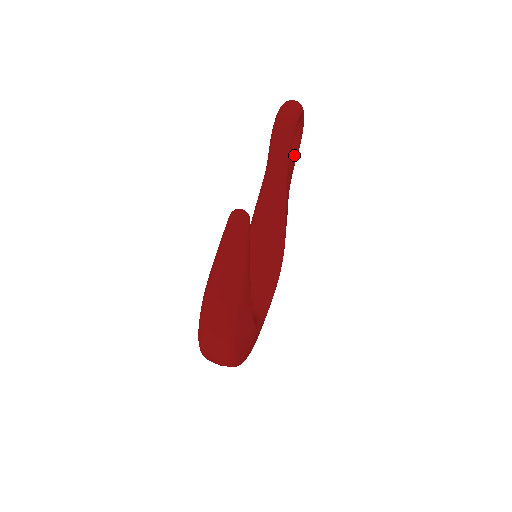
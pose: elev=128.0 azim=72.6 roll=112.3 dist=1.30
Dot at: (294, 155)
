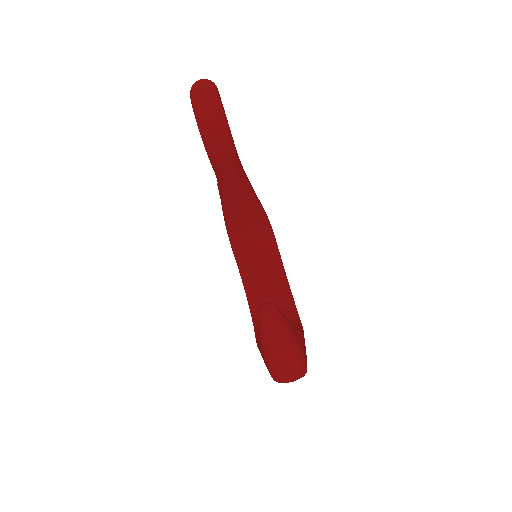
Dot at: occluded
